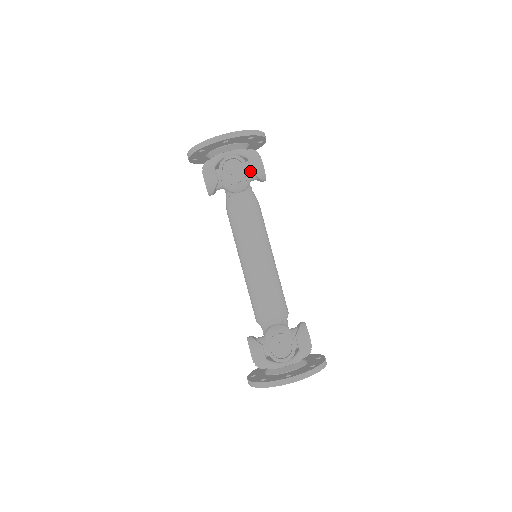
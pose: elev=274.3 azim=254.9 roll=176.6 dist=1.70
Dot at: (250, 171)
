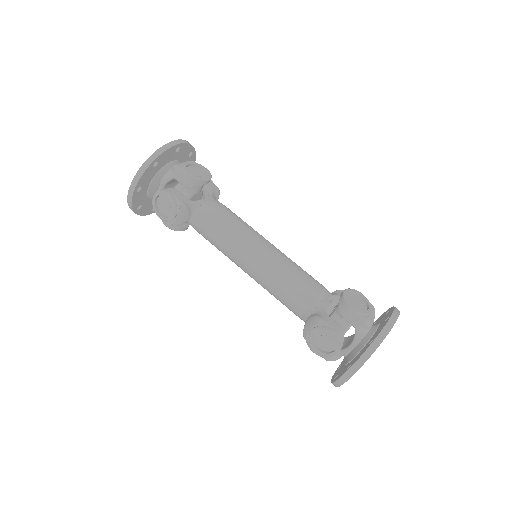
Dot at: (186, 188)
